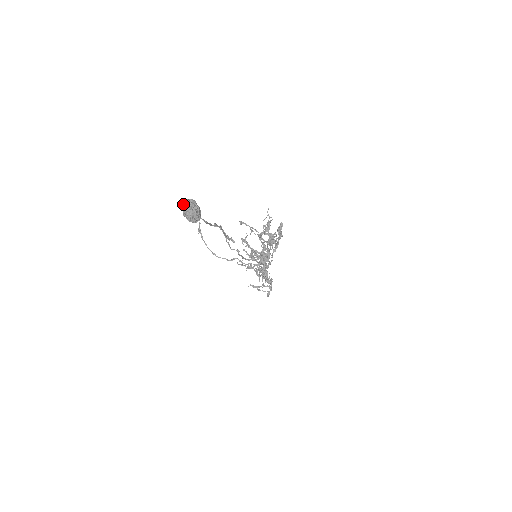
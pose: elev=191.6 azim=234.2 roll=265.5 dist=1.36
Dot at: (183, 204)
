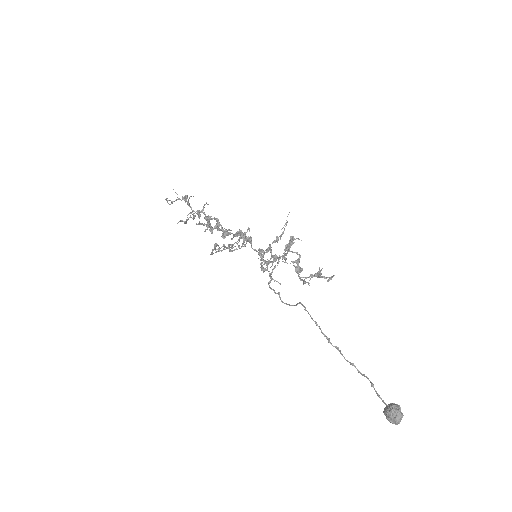
Dot at: (400, 420)
